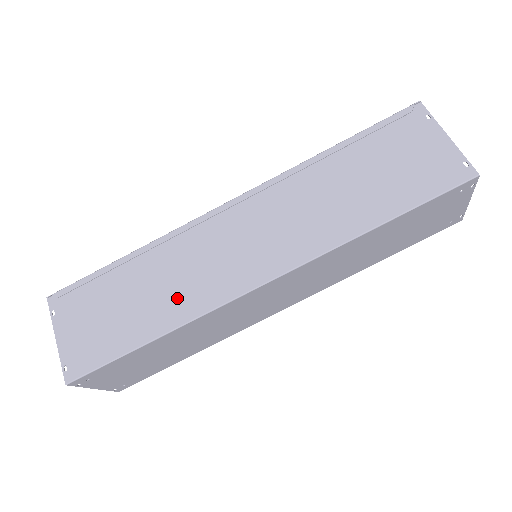
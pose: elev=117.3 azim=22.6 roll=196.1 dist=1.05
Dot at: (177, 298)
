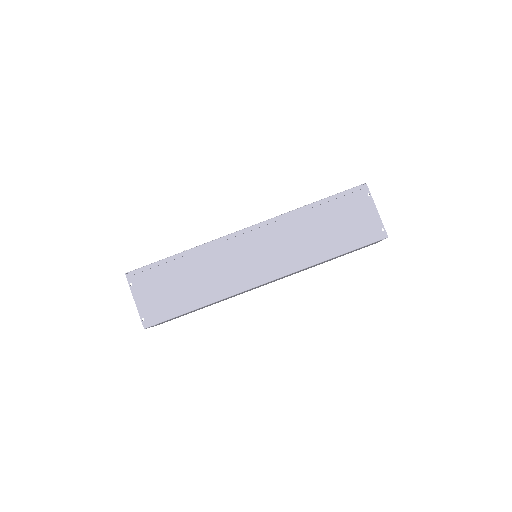
Dot at: (214, 285)
